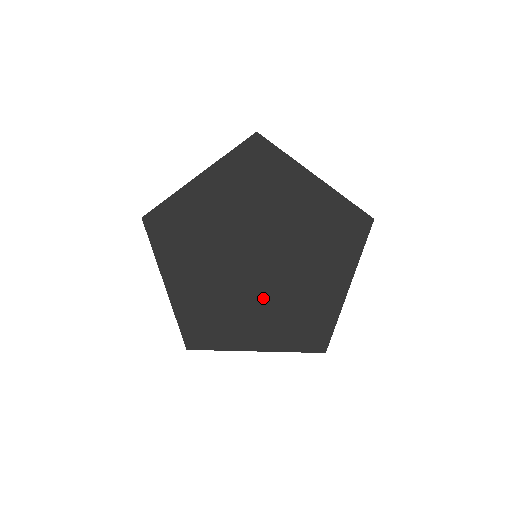
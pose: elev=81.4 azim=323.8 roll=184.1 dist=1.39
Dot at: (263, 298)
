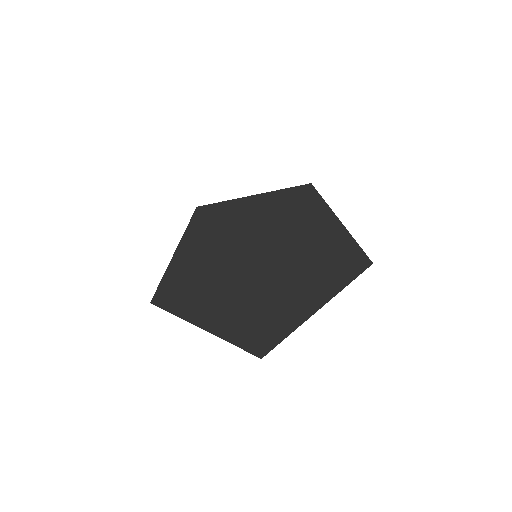
Dot at: (239, 288)
